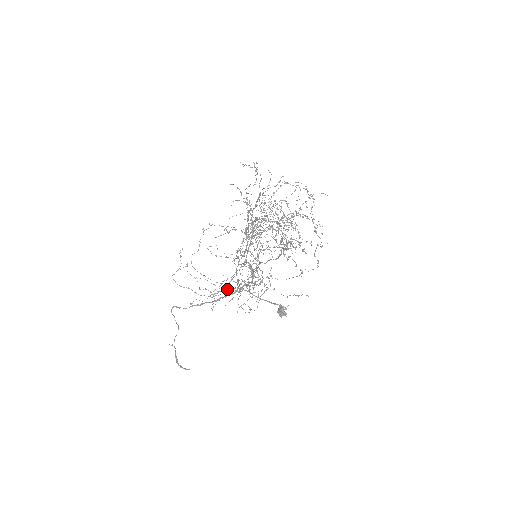
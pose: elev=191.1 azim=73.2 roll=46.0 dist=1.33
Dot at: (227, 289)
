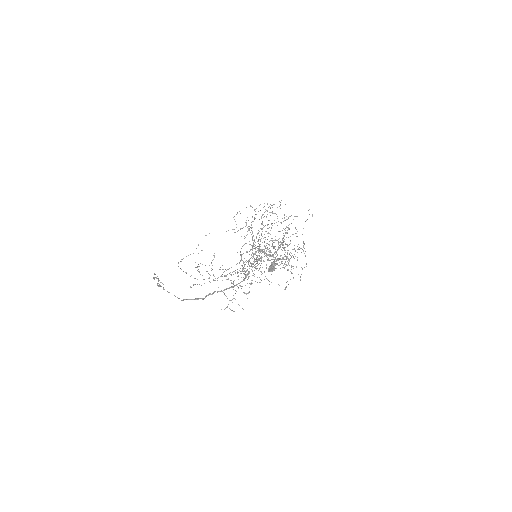
Dot at: (222, 274)
